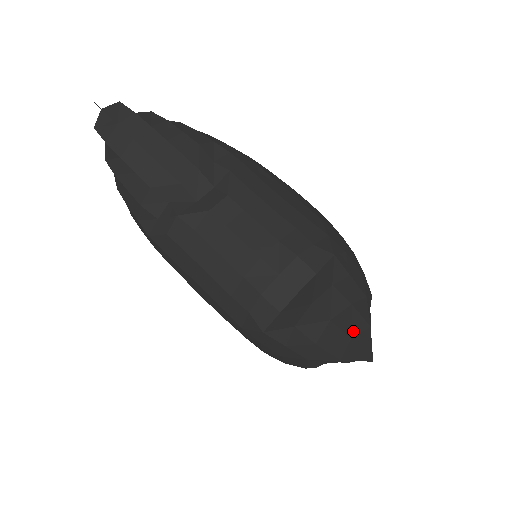
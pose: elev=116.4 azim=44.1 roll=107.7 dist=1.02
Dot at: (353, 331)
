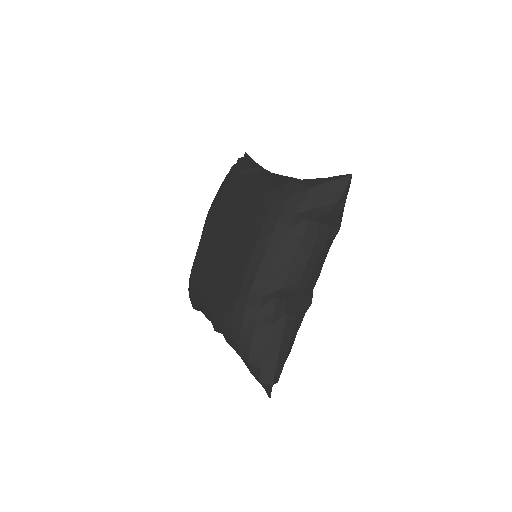
Dot at: occluded
